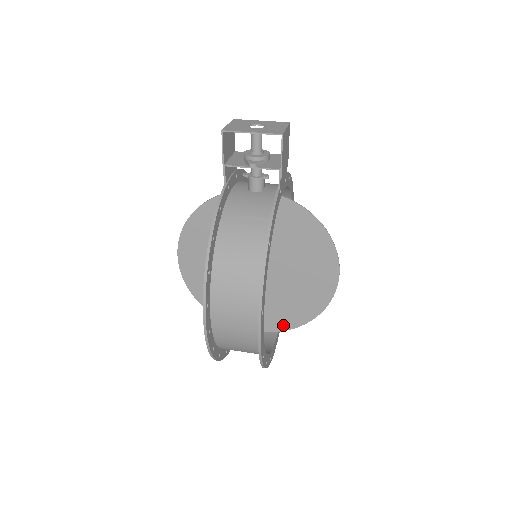
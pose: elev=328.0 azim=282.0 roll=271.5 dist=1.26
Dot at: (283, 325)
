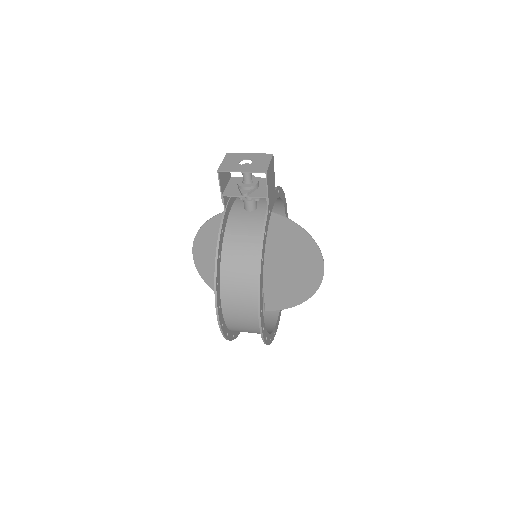
Dot at: (283, 305)
